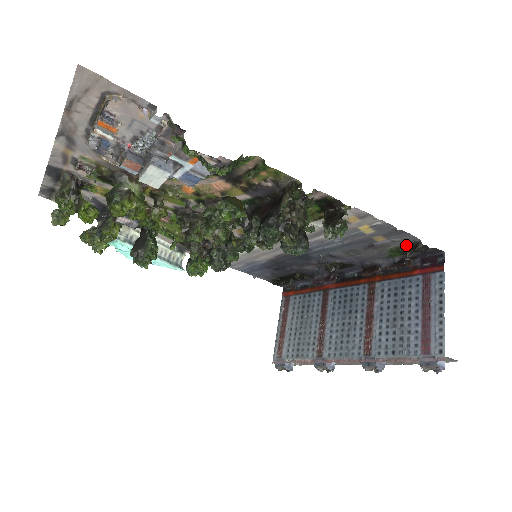
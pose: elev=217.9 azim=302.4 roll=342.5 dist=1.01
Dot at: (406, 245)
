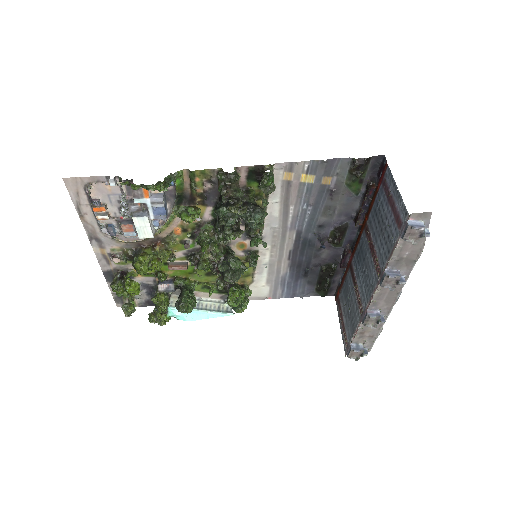
Dot at: (349, 171)
